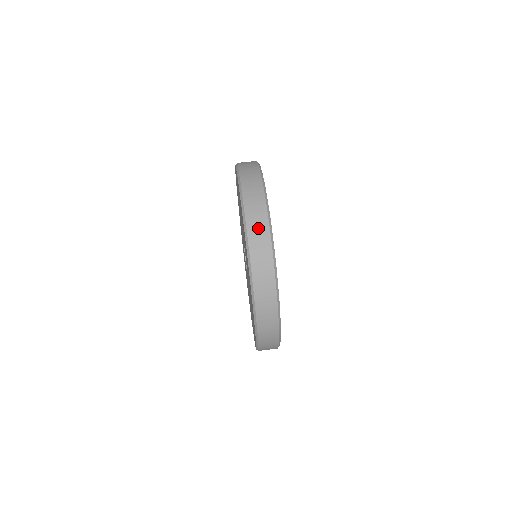
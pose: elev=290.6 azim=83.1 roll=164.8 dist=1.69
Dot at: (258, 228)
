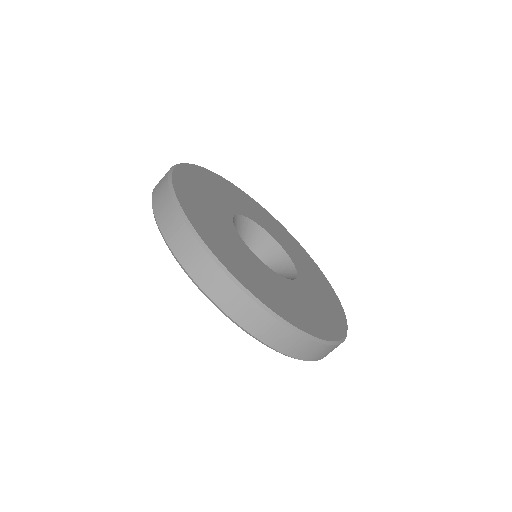
Dot at: occluded
